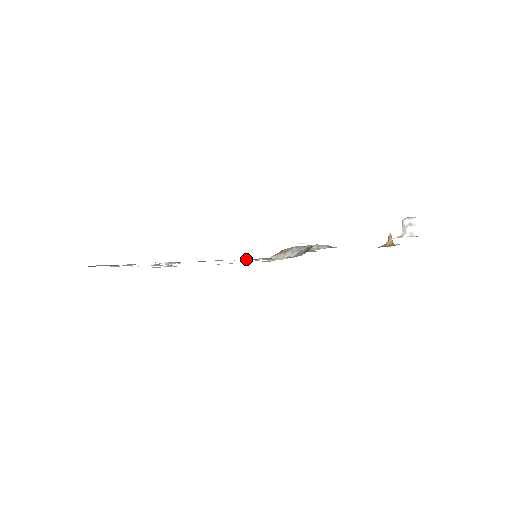
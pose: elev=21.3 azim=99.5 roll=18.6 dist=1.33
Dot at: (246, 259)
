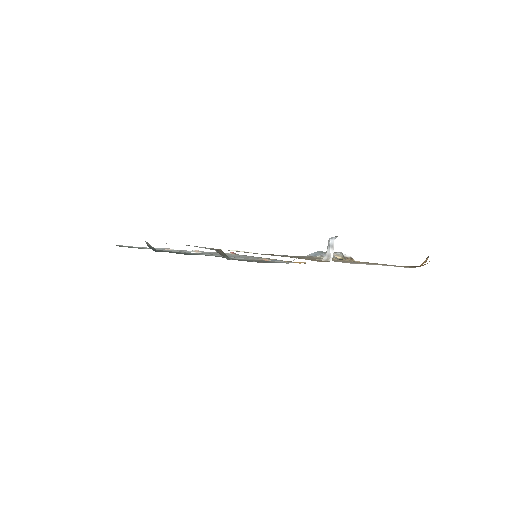
Dot at: (239, 258)
